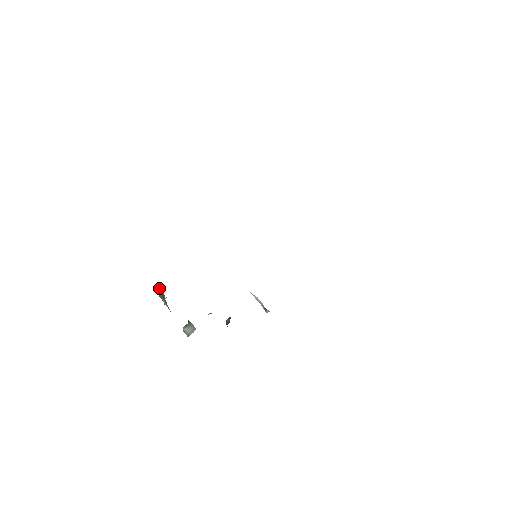
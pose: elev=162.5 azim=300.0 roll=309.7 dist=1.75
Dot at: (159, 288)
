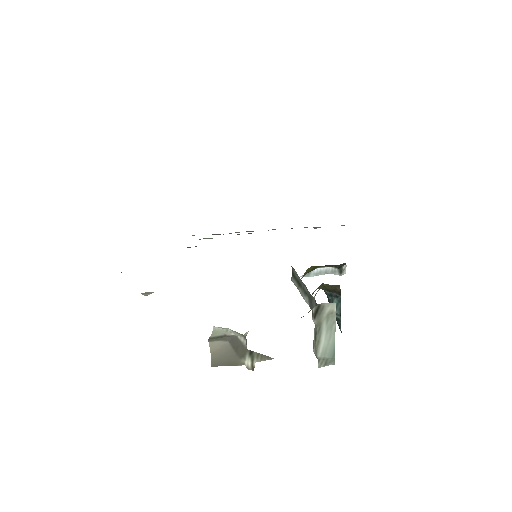
Dot at: (220, 340)
